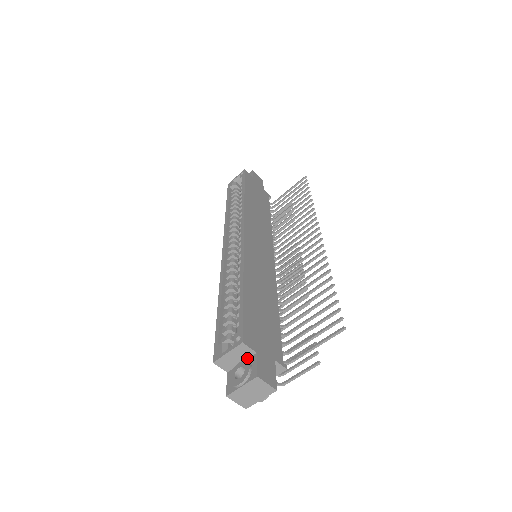
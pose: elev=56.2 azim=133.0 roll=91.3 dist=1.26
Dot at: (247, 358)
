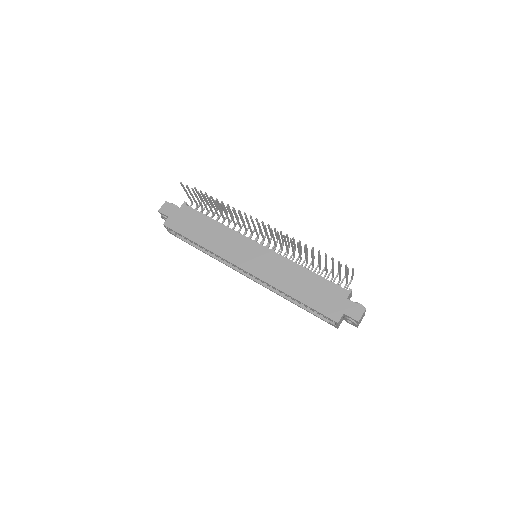
Dot at: (343, 316)
